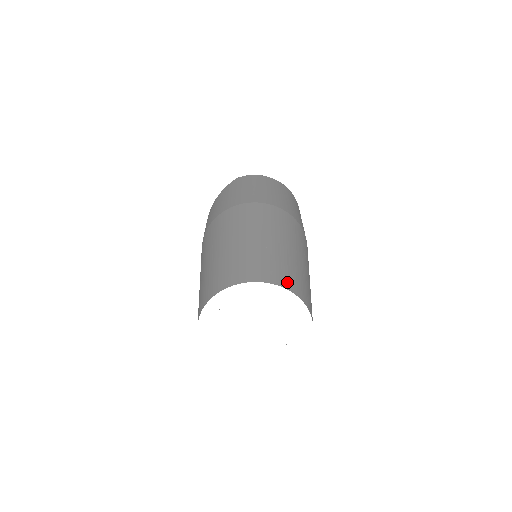
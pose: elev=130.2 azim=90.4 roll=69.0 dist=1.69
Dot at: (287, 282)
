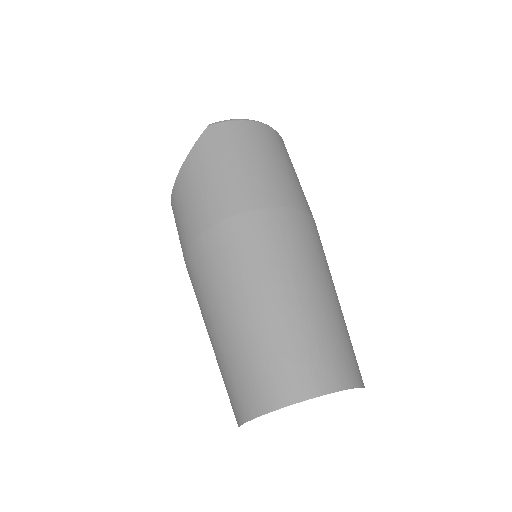
Dot at: (347, 374)
